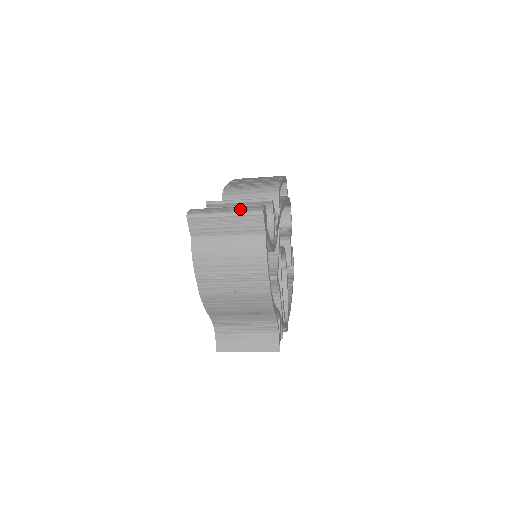
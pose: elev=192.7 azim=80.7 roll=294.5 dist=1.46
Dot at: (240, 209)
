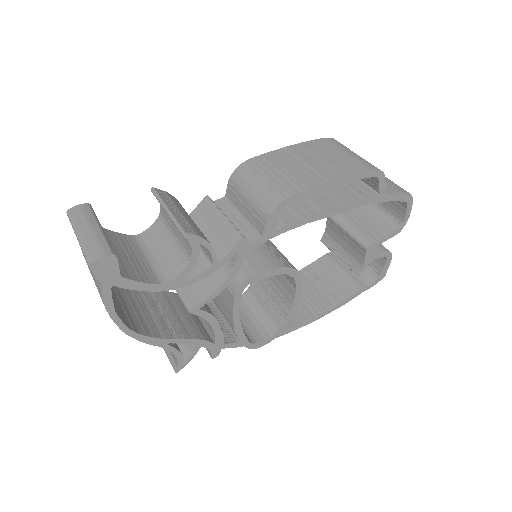
Dot at: (86, 242)
